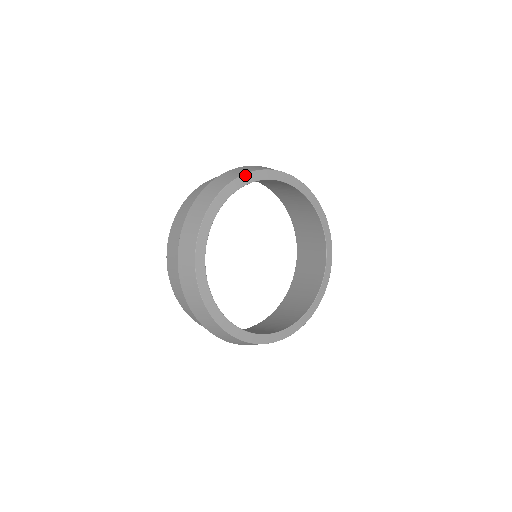
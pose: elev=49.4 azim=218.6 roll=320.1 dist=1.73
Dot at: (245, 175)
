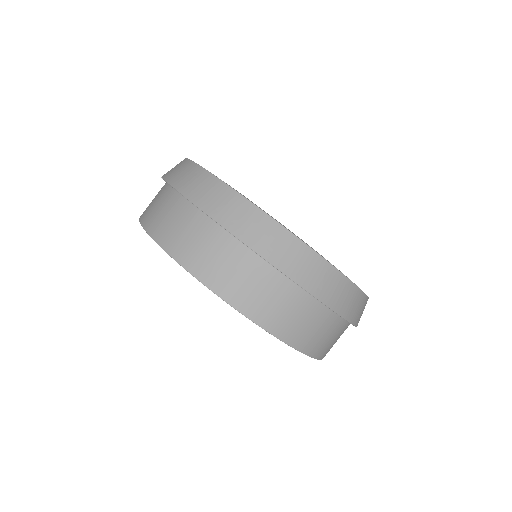
Dot at: occluded
